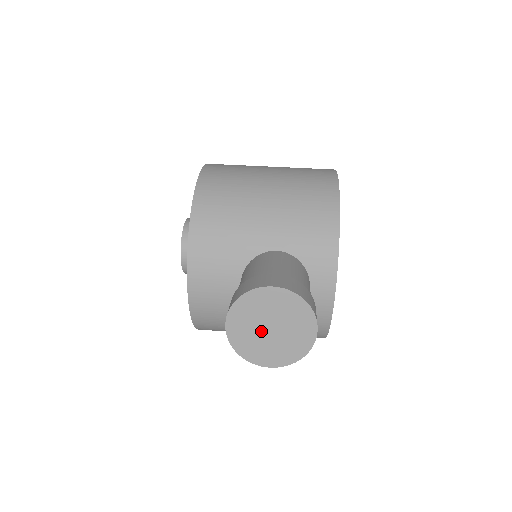
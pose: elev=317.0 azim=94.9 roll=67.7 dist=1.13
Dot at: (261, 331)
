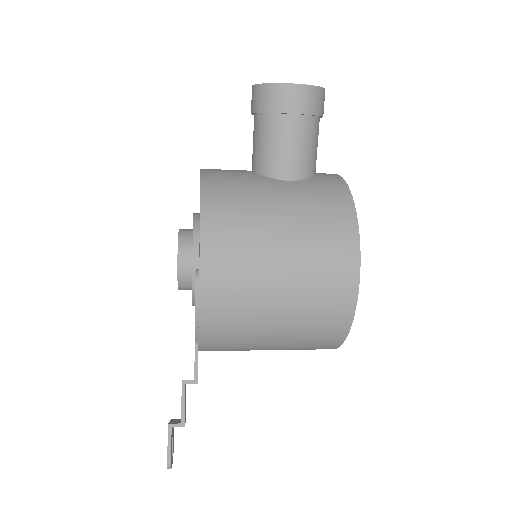
Dot at: occluded
